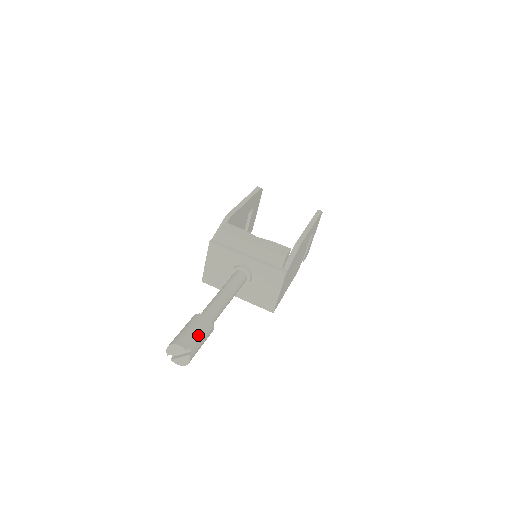
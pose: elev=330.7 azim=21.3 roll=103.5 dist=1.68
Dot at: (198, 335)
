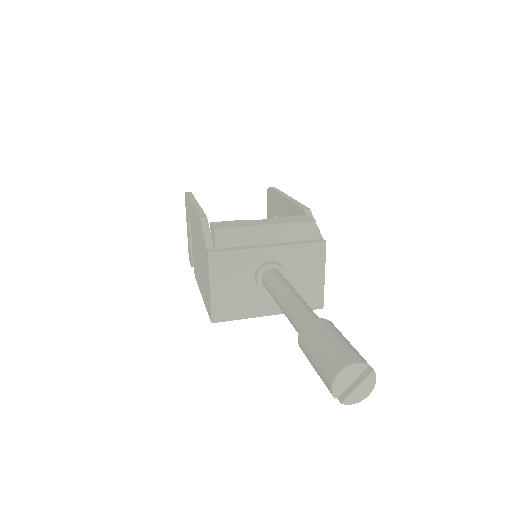
Dot at: (347, 342)
